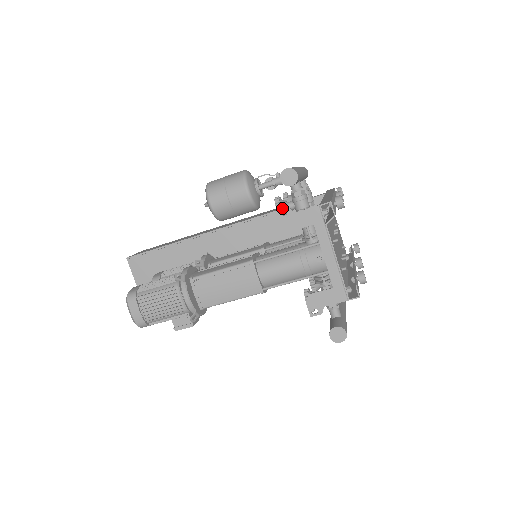
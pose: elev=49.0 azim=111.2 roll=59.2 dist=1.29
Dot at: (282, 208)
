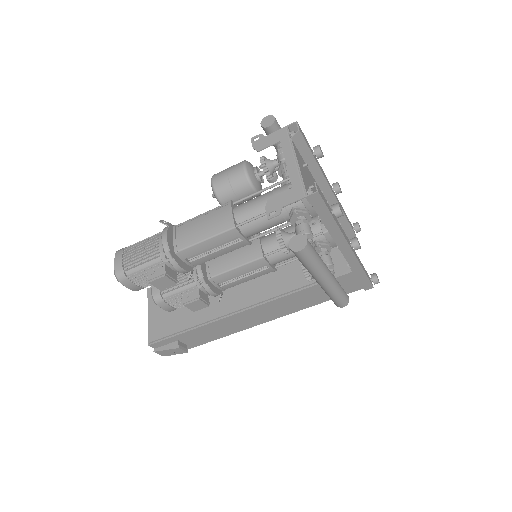
Dot at: (265, 160)
